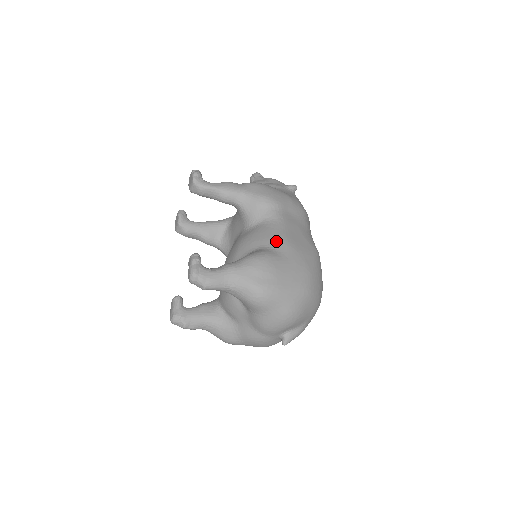
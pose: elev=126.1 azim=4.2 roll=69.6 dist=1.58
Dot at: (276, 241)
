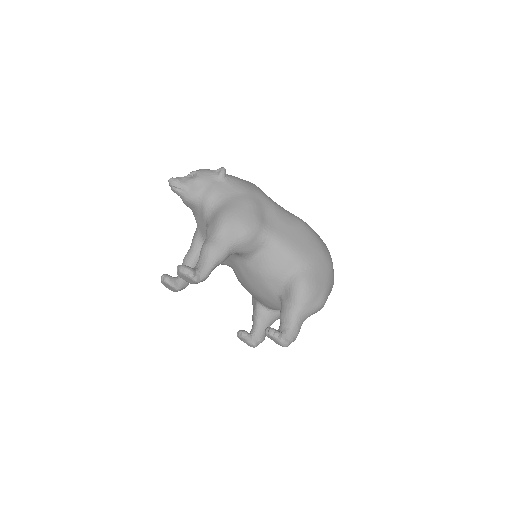
Dot at: (294, 260)
